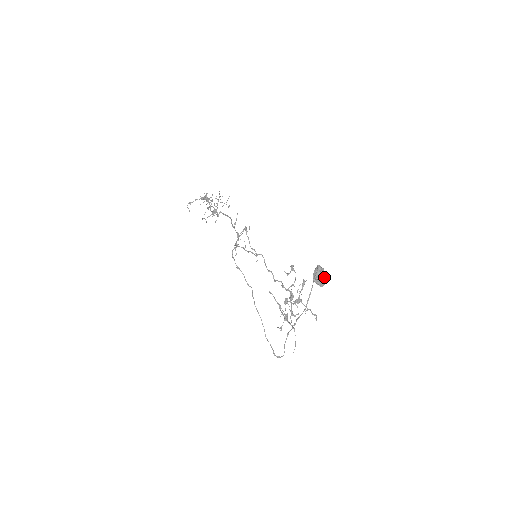
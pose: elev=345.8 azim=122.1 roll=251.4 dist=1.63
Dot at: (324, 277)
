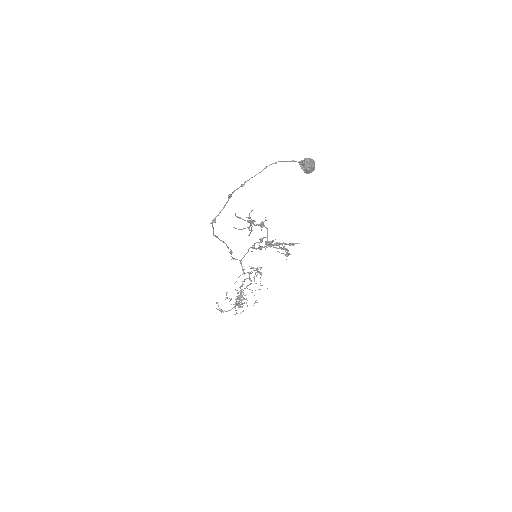
Dot at: (311, 159)
